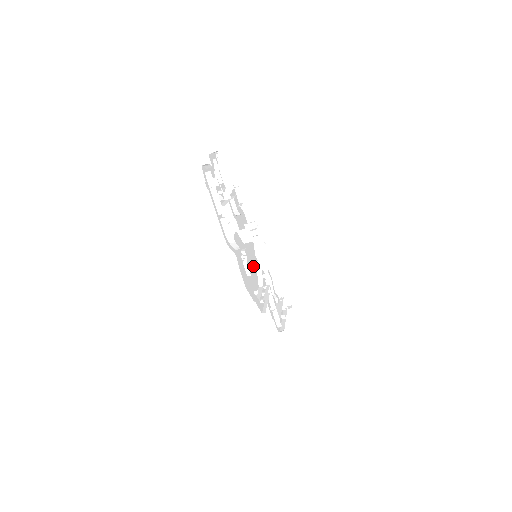
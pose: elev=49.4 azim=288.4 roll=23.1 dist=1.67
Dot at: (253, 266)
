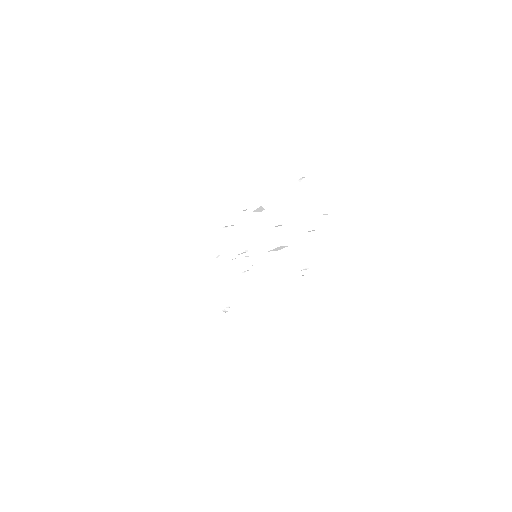
Dot at: occluded
